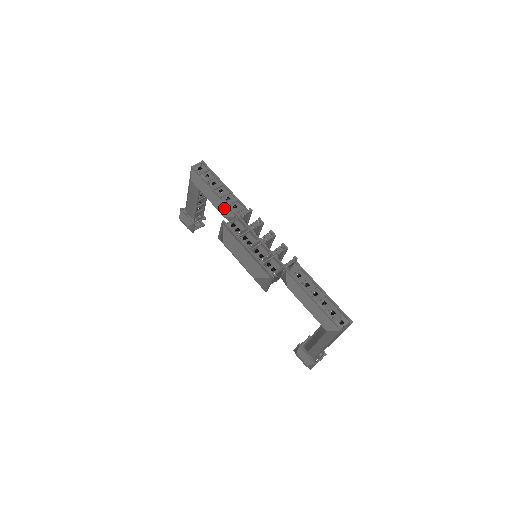
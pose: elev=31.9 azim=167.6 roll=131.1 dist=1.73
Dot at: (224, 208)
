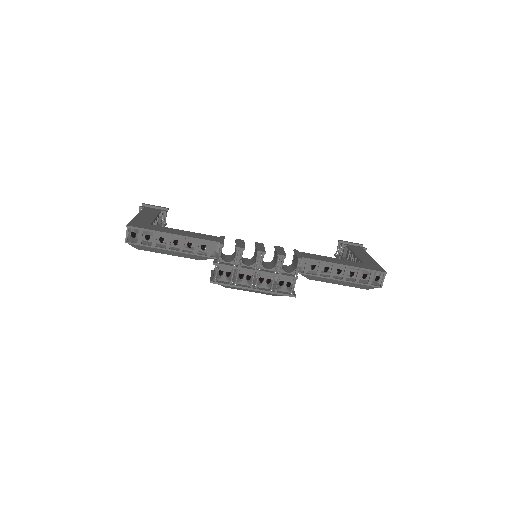
Dot at: (195, 257)
